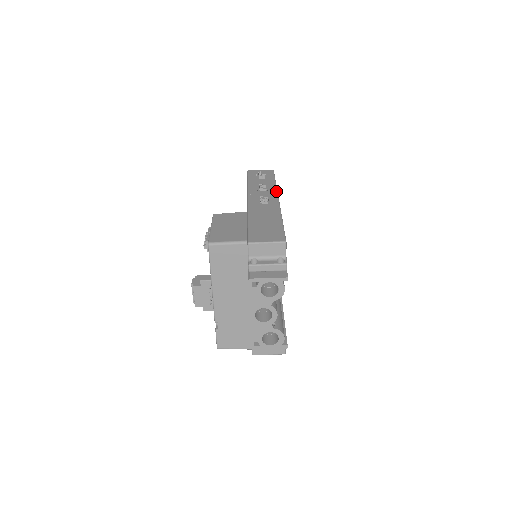
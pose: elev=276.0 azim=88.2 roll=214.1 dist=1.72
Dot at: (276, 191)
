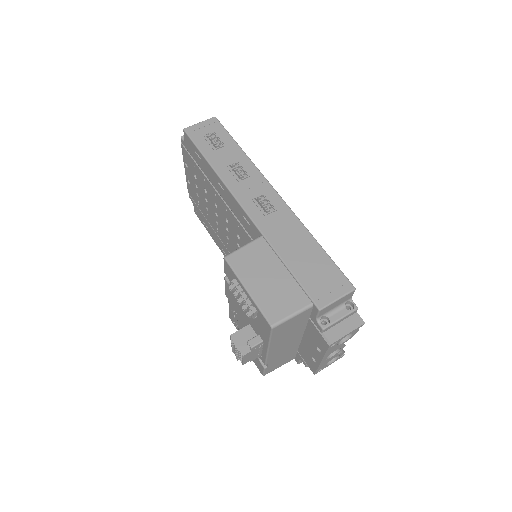
Dot at: (261, 175)
